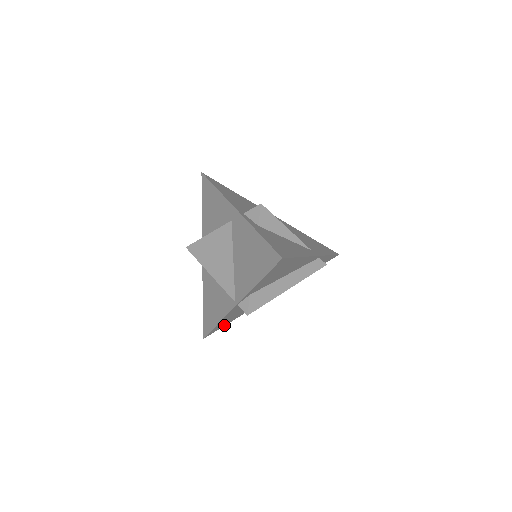
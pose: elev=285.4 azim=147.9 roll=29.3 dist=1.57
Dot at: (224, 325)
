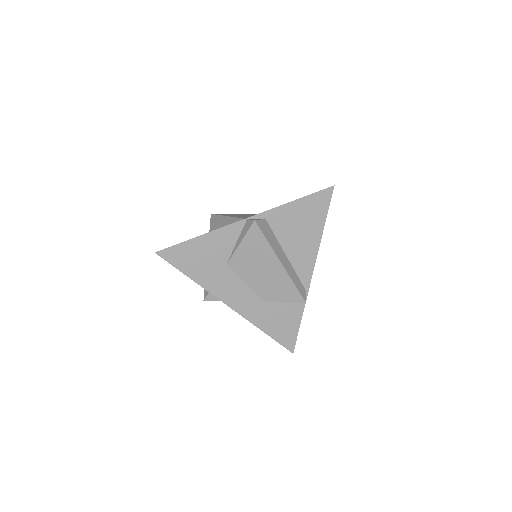
Dot at: (180, 267)
